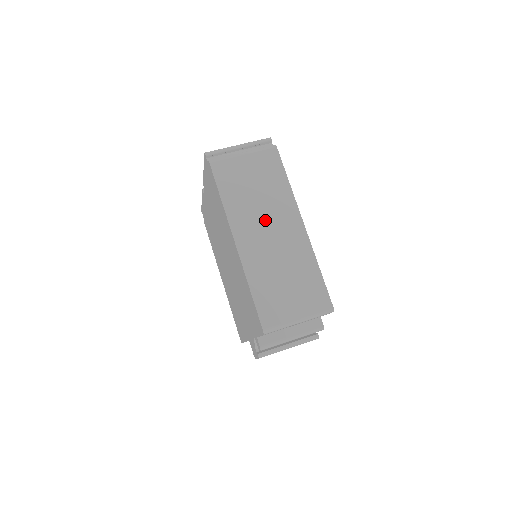
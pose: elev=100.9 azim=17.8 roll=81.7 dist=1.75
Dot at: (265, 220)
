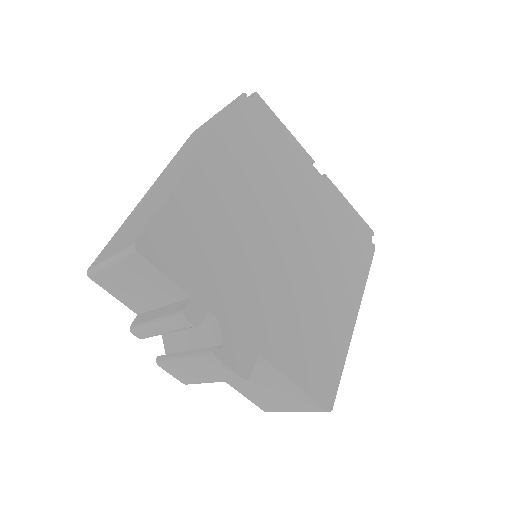
Dot at: (179, 164)
